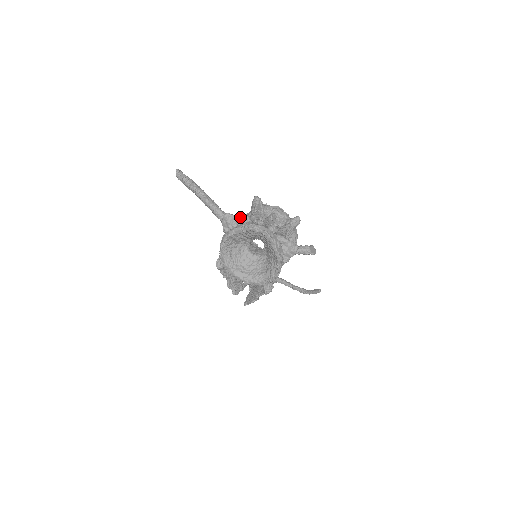
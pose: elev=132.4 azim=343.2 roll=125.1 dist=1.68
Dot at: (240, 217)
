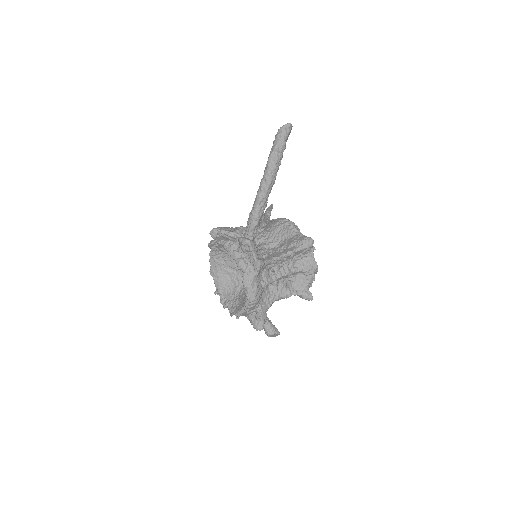
Dot at: (254, 260)
